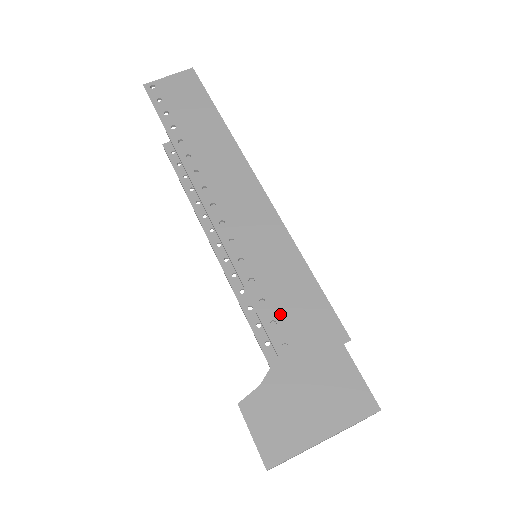
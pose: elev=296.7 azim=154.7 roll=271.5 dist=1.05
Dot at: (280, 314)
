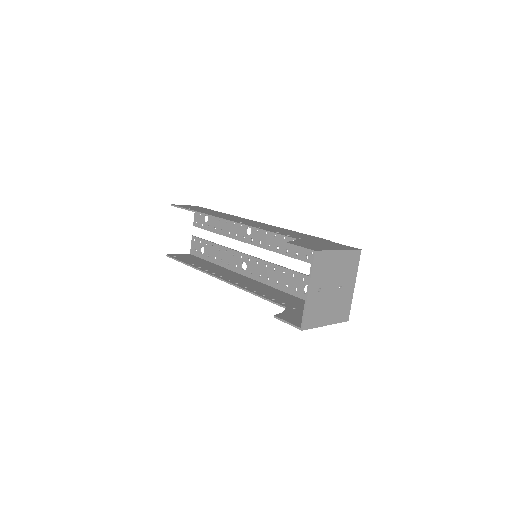
Dot at: (290, 235)
